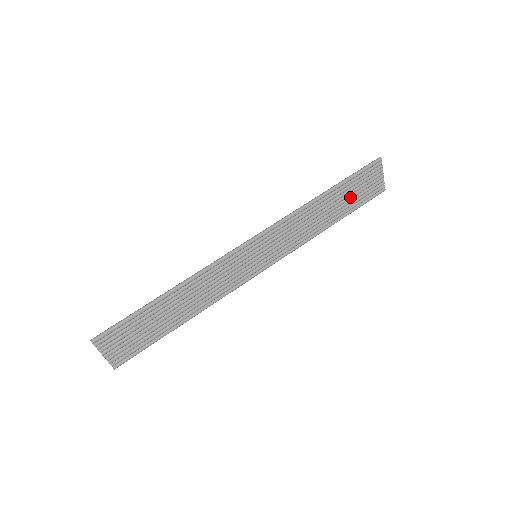
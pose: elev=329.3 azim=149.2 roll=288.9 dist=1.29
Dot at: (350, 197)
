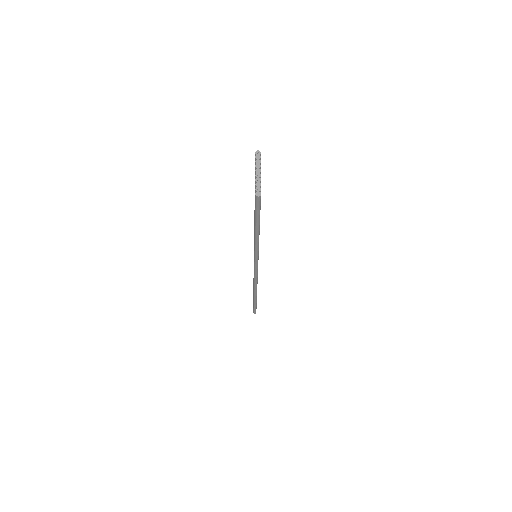
Dot at: occluded
